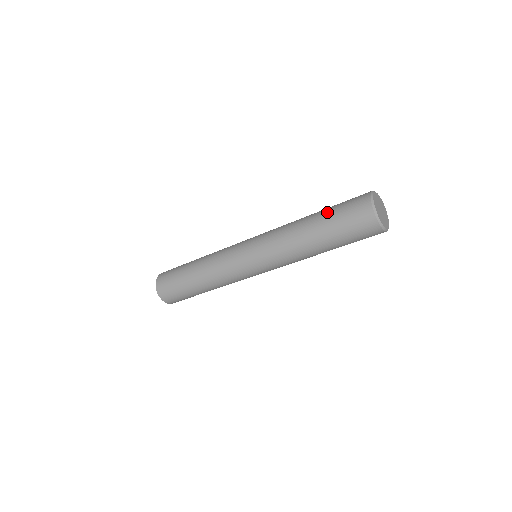
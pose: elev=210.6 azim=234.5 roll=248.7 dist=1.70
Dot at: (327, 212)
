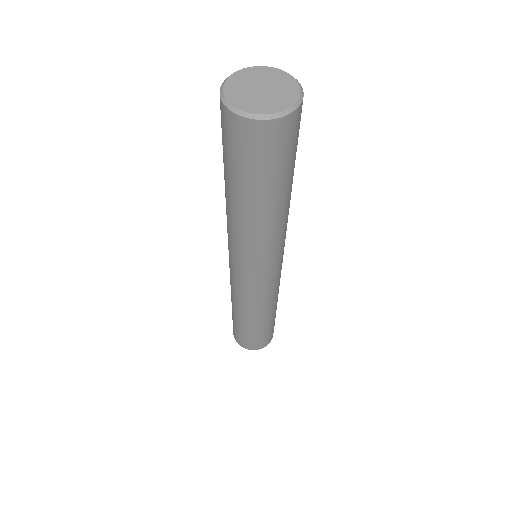
Dot at: occluded
